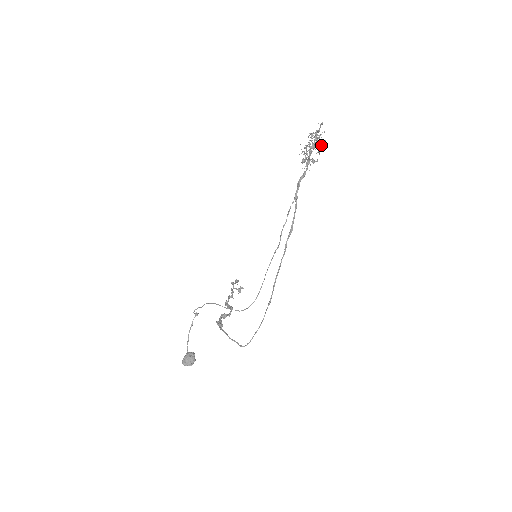
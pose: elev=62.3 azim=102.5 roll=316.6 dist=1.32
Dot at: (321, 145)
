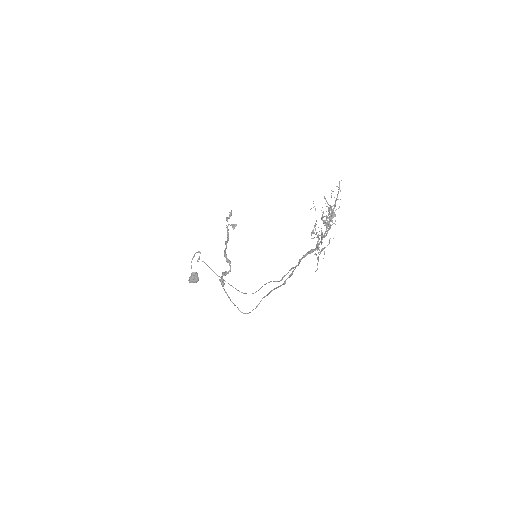
Dot at: occluded
